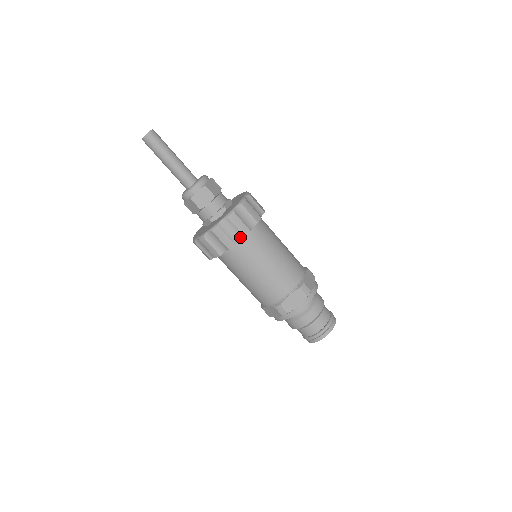
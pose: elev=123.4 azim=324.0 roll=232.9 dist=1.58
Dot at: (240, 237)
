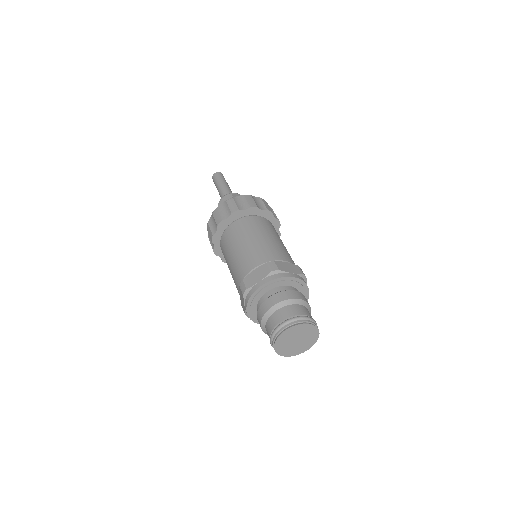
Dot at: (229, 215)
